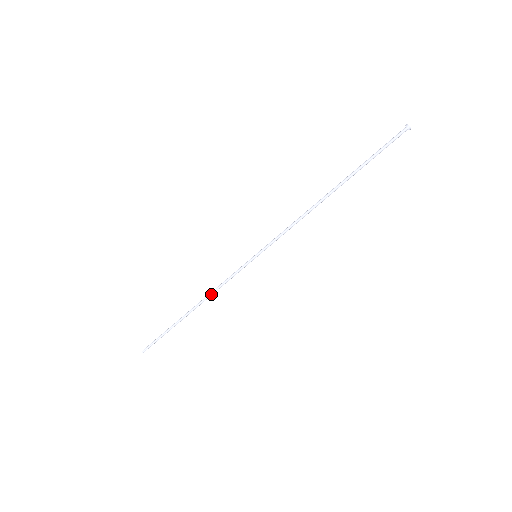
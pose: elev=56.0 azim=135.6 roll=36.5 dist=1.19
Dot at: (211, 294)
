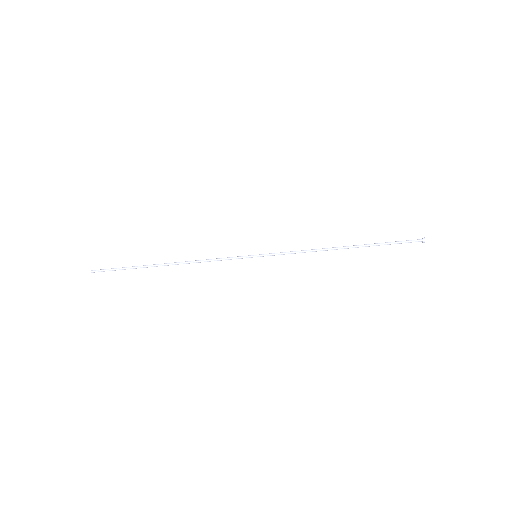
Dot at: (196, 261)
